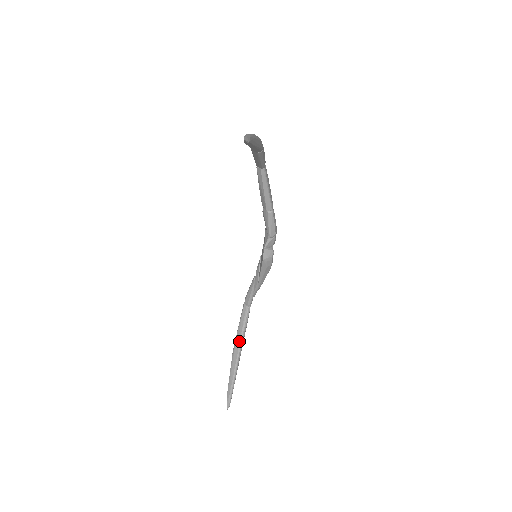
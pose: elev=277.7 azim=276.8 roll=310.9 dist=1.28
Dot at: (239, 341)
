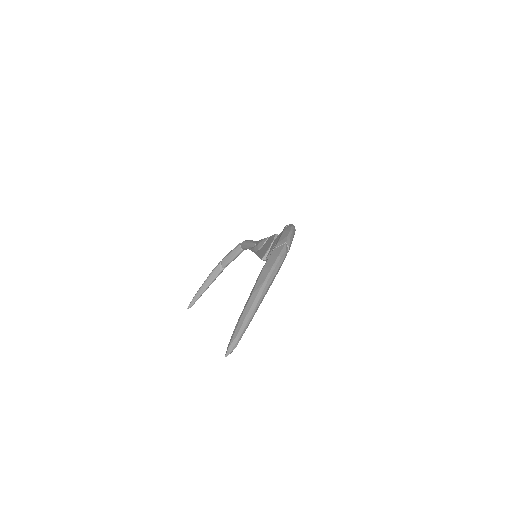
Dot at: (221, 267)
